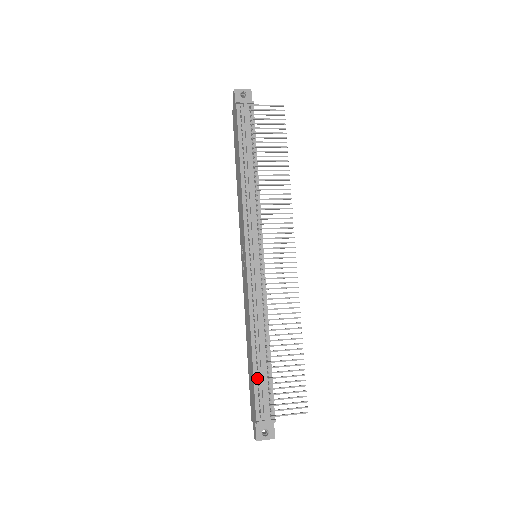
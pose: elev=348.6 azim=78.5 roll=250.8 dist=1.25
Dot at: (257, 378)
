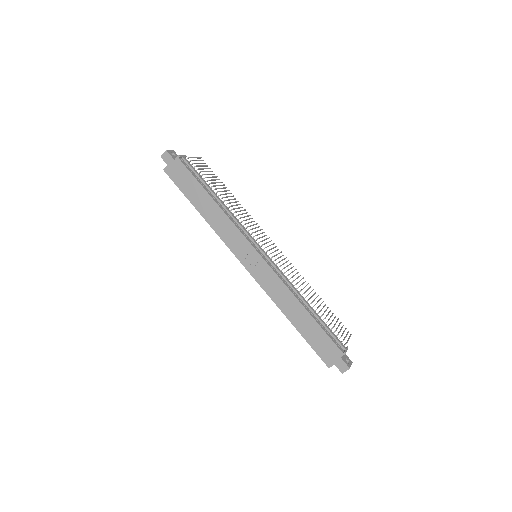
Dot at: (319, 329)
